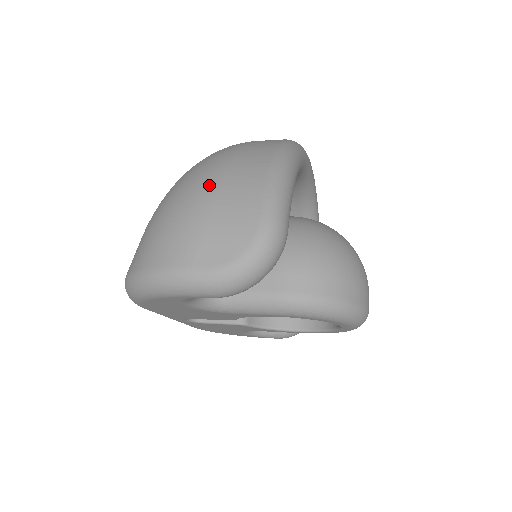
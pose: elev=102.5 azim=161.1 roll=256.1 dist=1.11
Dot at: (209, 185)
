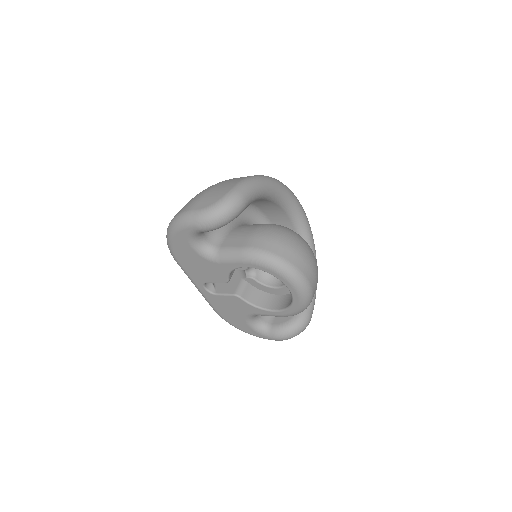
Dot at: (217, 184)
